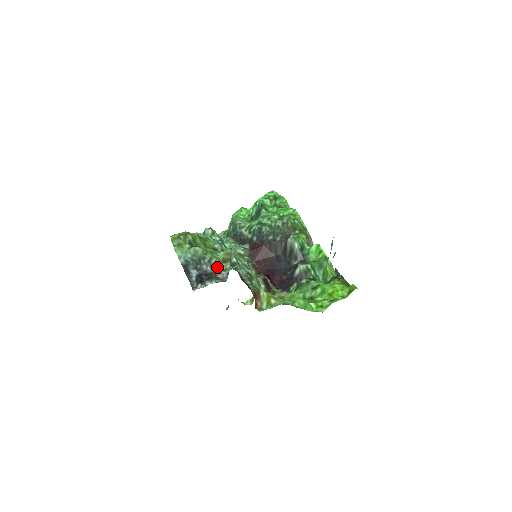
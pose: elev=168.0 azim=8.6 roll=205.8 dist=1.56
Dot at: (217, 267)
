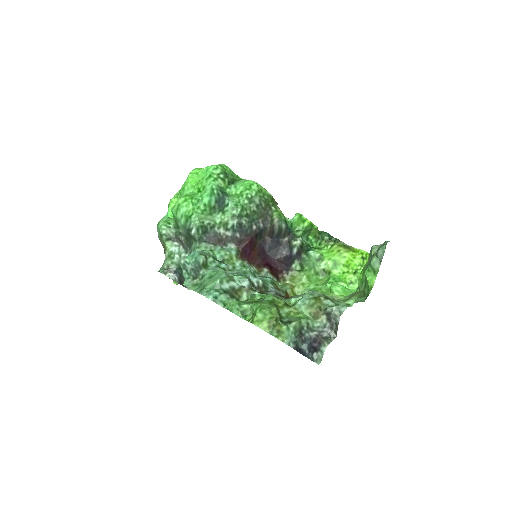
Dot at: (316, 328)
